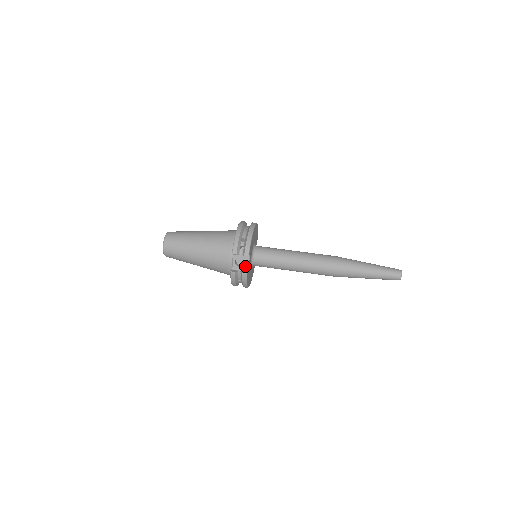
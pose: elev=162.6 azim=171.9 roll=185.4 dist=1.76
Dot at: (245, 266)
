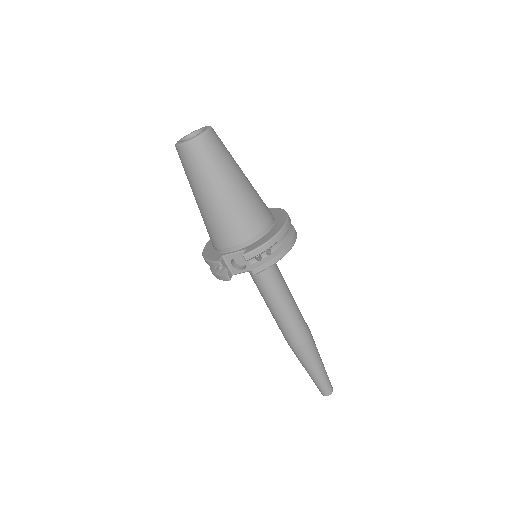
Dot at: (238, 270)
